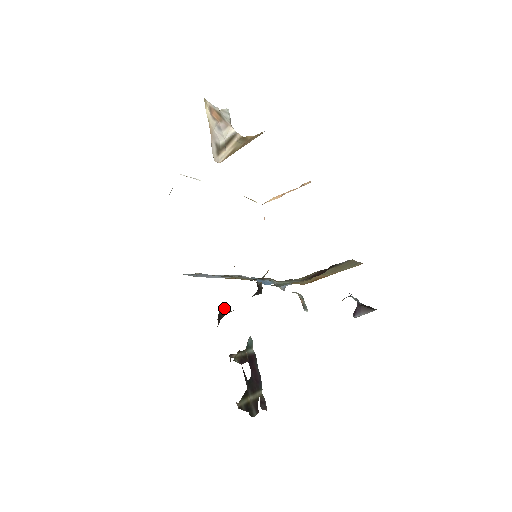
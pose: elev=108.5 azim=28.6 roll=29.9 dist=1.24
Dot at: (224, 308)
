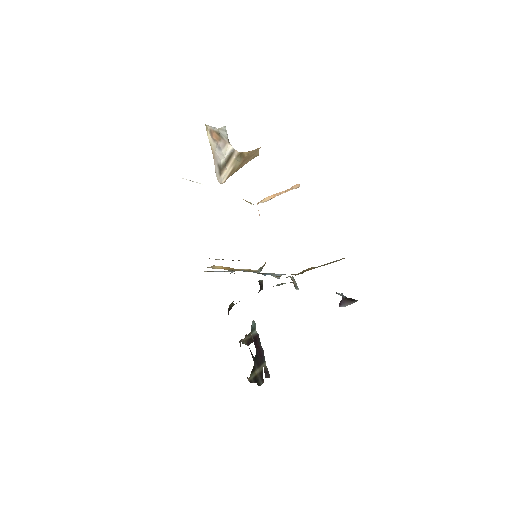
Dot at: (232, 302)
